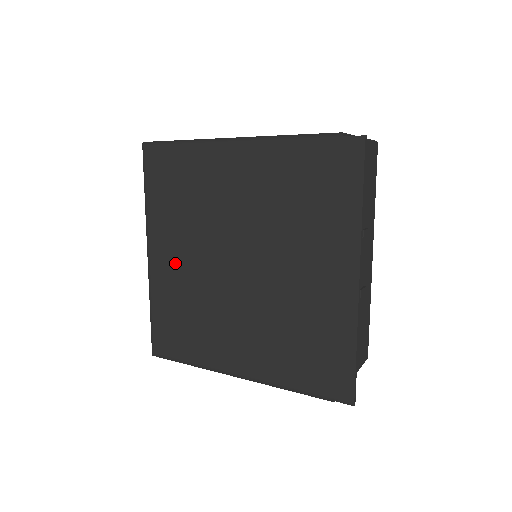
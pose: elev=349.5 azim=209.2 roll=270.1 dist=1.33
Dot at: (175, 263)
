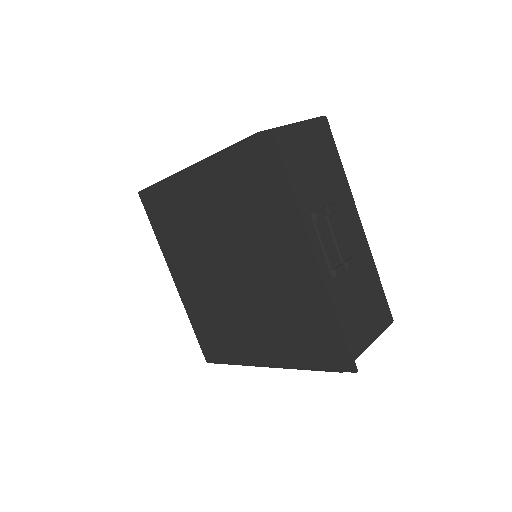
Dot at: (192, 282)
